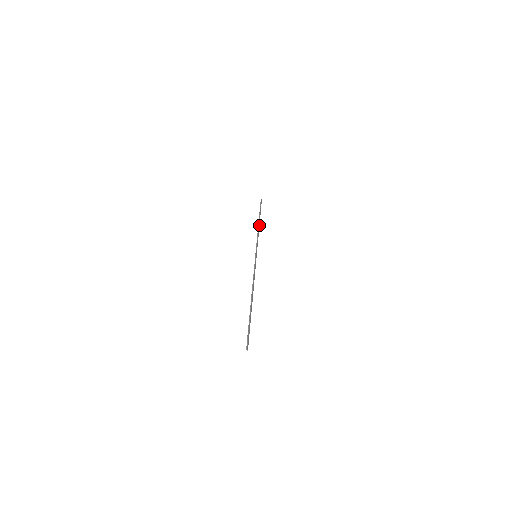
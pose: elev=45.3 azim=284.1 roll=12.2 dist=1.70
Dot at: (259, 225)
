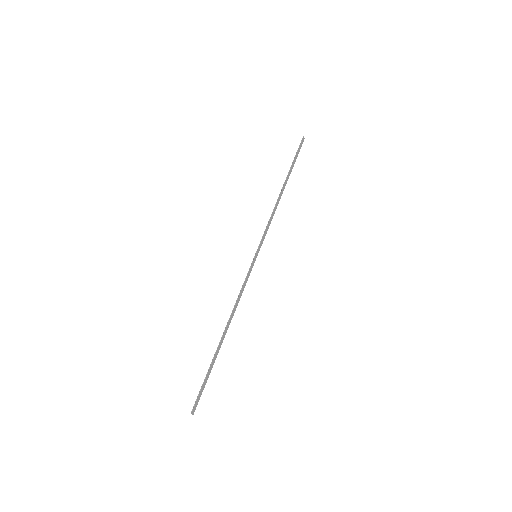
Dot at: (282, 193)
